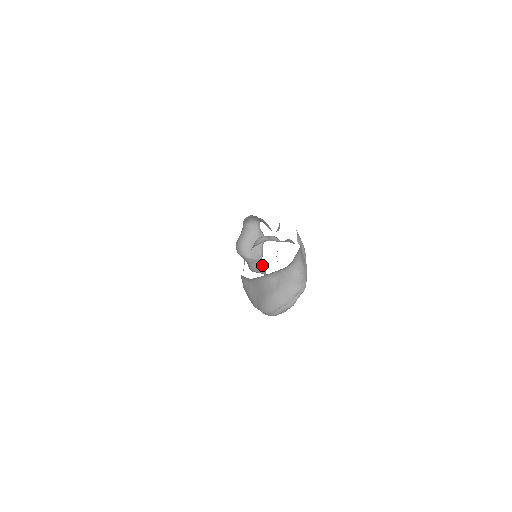
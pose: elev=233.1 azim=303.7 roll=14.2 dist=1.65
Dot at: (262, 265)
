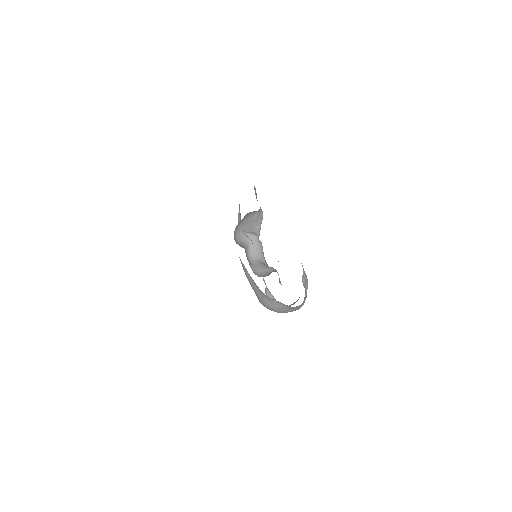
Dot at: (259, 243)
